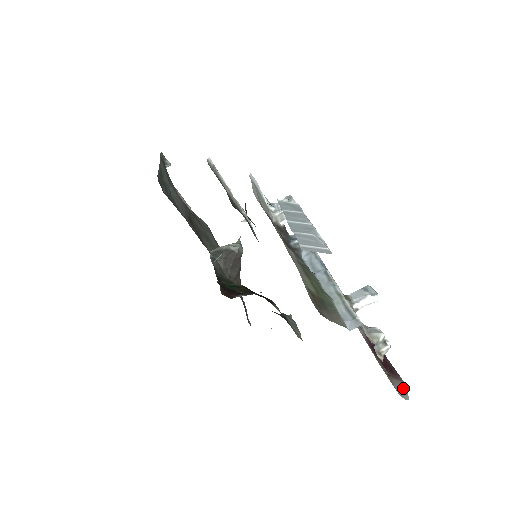
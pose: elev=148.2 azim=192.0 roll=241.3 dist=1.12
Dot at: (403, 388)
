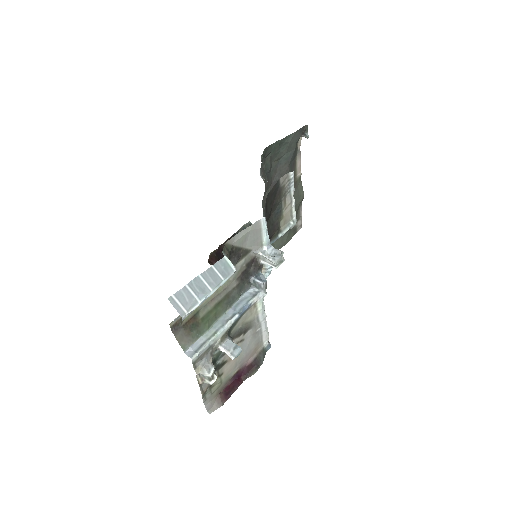
Dot at: (216, 407)
